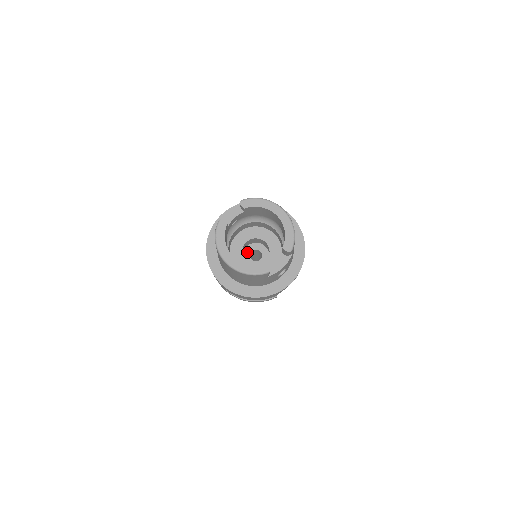
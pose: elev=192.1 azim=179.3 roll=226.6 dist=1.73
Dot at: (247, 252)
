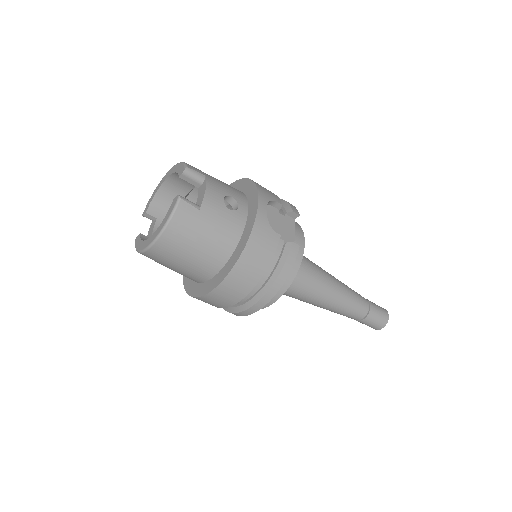
Dot at: occluded
